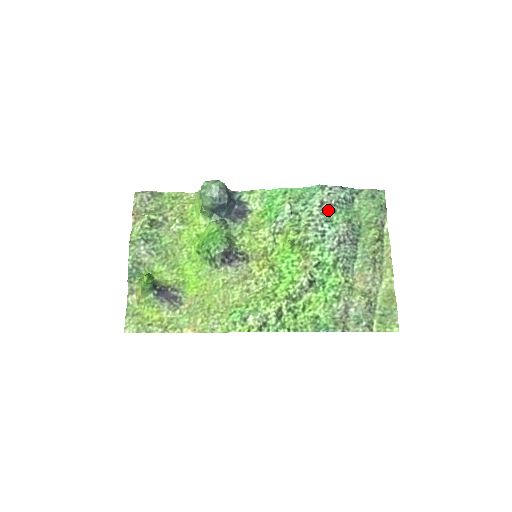
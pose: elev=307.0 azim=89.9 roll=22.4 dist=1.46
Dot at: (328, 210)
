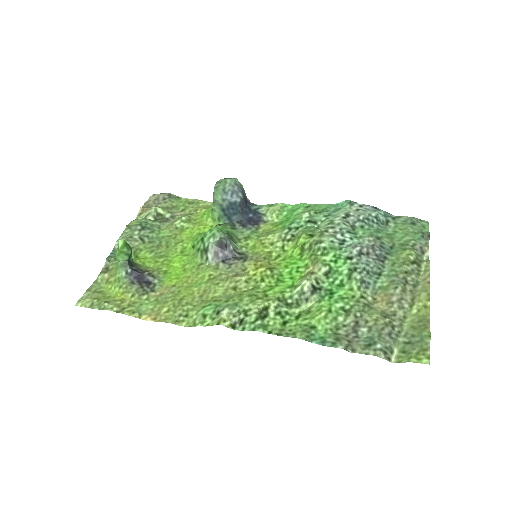
Dot at: (354, 224)
